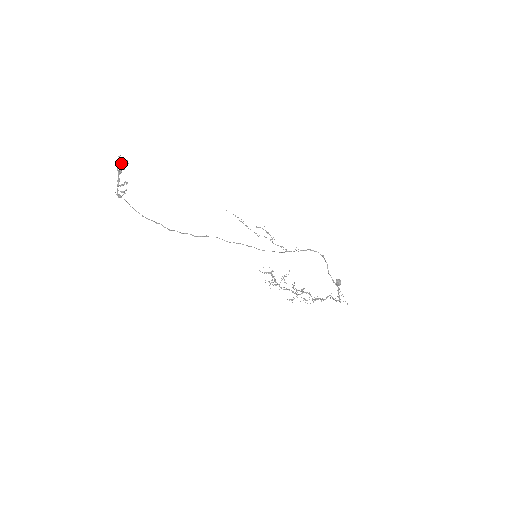
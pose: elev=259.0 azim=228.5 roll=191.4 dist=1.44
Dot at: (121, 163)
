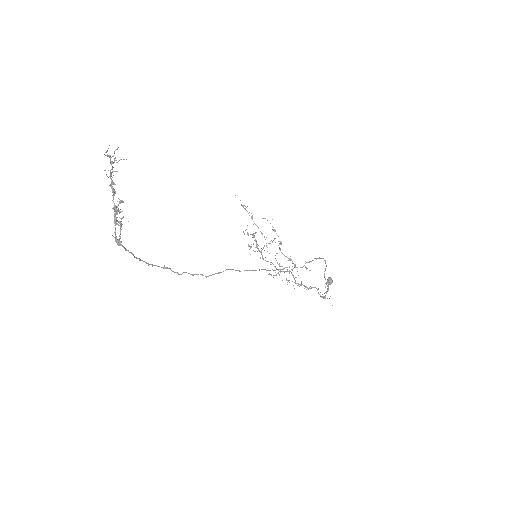
Dot at: occluded
